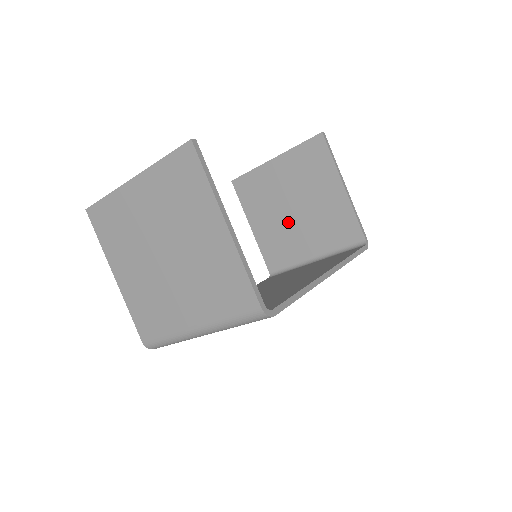
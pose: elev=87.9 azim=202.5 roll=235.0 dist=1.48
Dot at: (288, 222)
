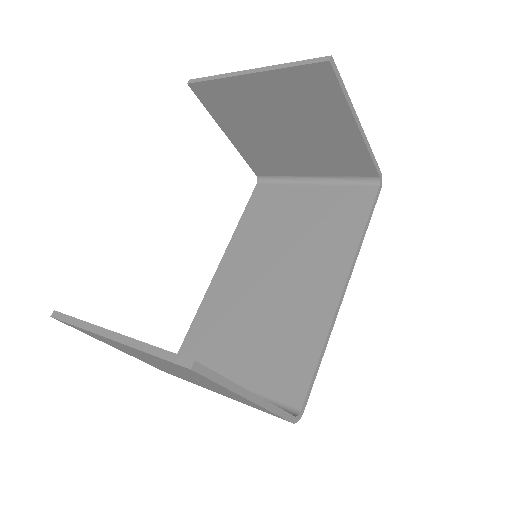
Dot at: (278, 142)
